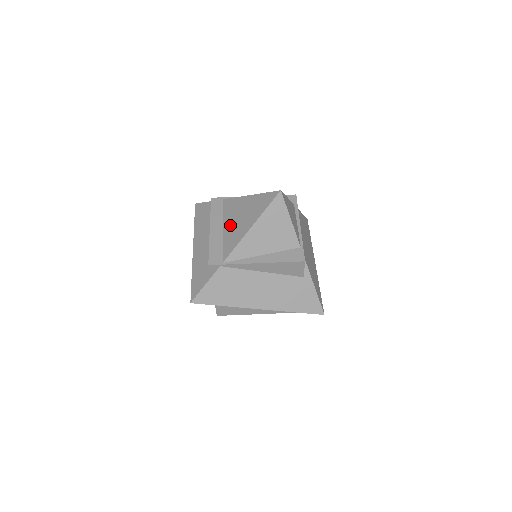
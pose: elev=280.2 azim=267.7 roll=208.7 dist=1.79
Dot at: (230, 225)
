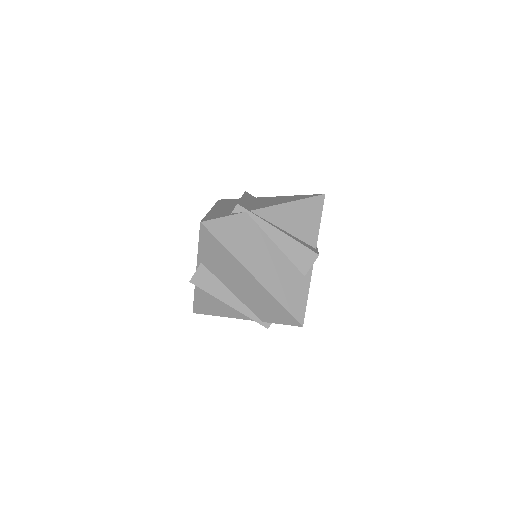
Dot at: (262, 202)
